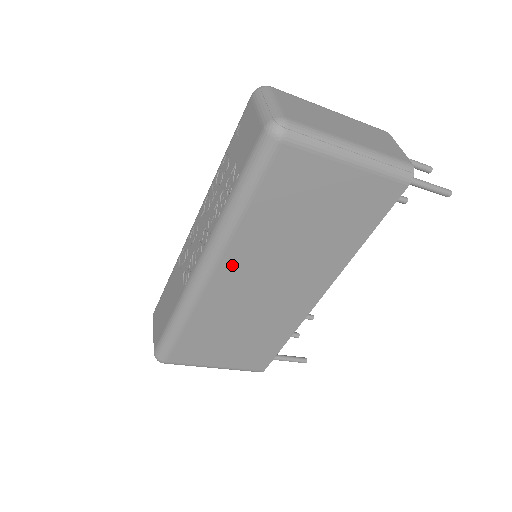
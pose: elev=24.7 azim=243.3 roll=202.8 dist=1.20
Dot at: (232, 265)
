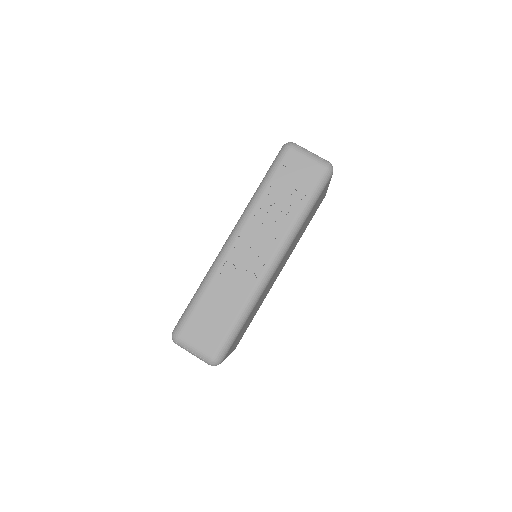
Dot at: occluded
